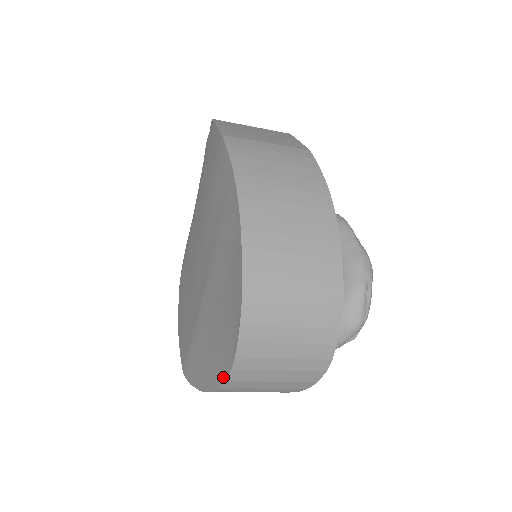
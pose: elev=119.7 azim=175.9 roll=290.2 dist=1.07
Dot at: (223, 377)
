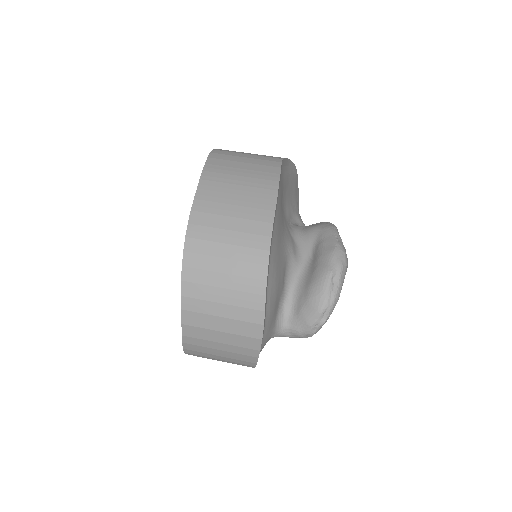
Dot at: (182, 322)
